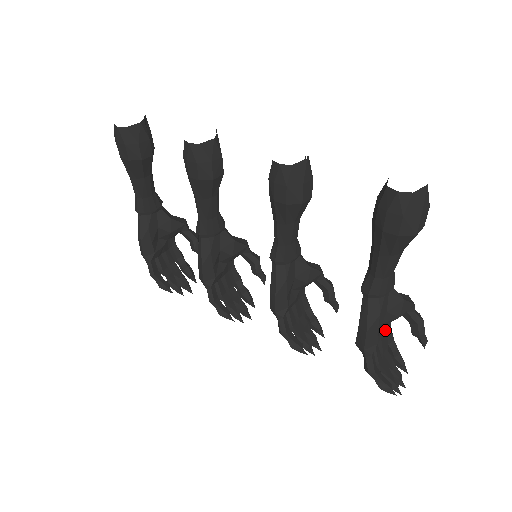
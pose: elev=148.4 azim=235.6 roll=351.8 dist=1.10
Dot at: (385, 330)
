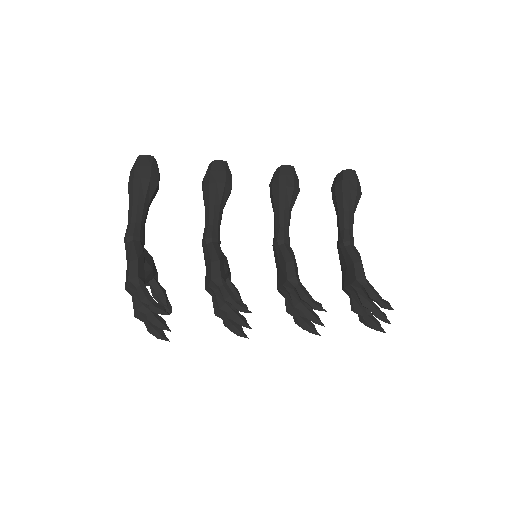
Dot at: occluded
